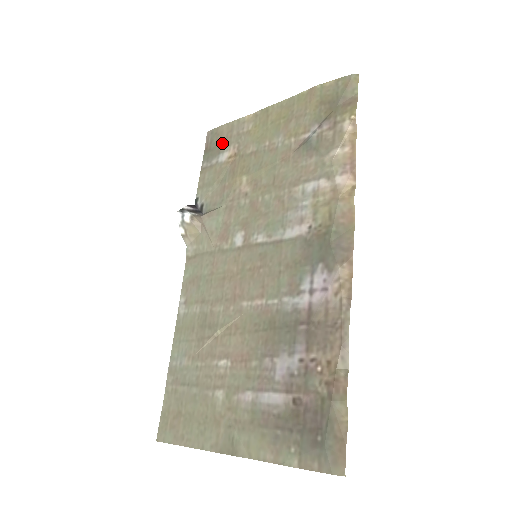
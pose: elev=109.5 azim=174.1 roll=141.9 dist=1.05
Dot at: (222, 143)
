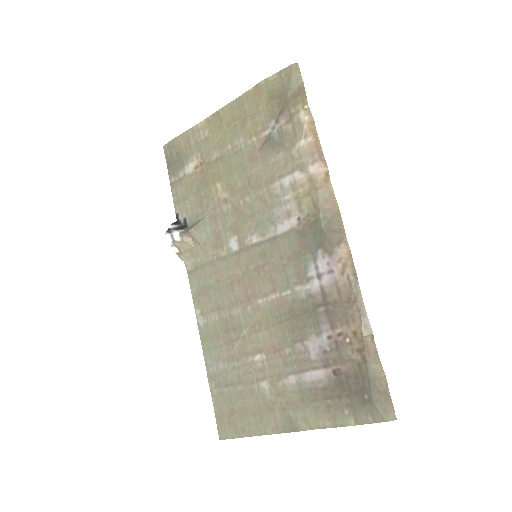
Dot at: (183, 155)
